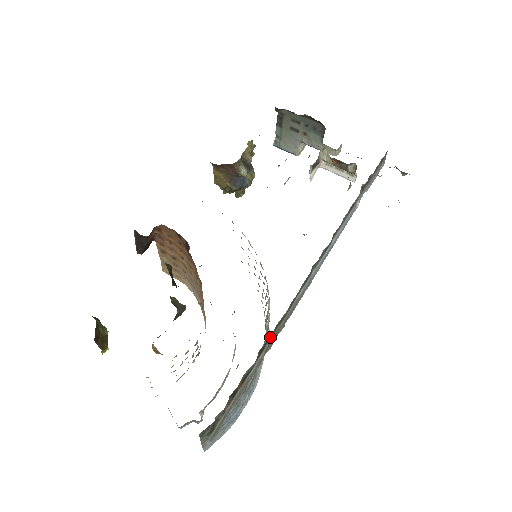
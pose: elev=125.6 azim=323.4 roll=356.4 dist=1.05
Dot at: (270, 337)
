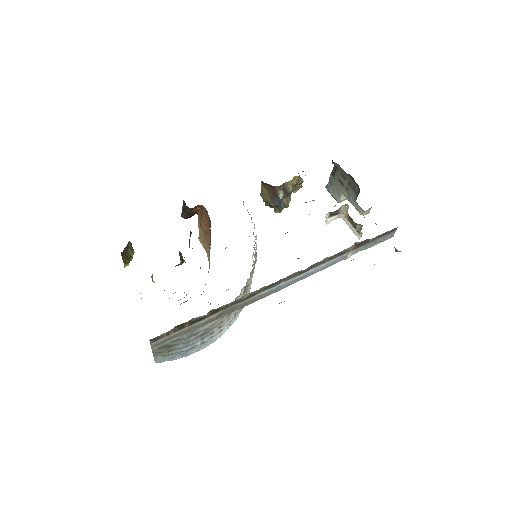
Dot at: (224, 307)
